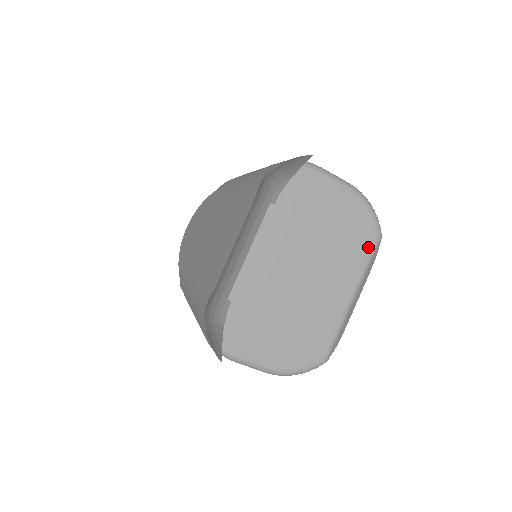
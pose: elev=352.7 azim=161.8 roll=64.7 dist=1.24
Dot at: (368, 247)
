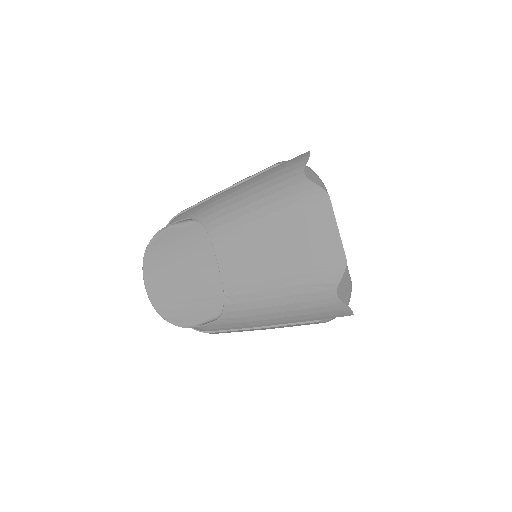
Dot at: occluded
